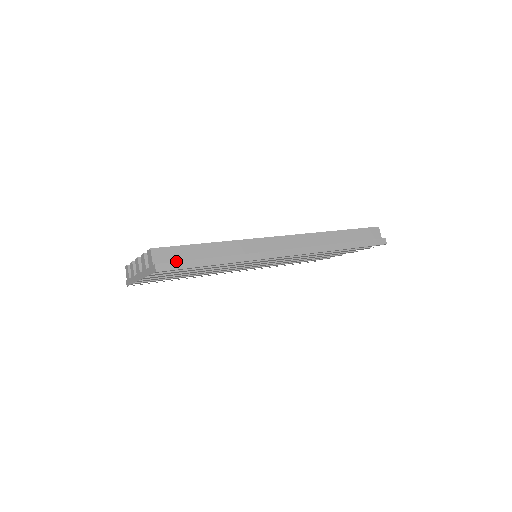
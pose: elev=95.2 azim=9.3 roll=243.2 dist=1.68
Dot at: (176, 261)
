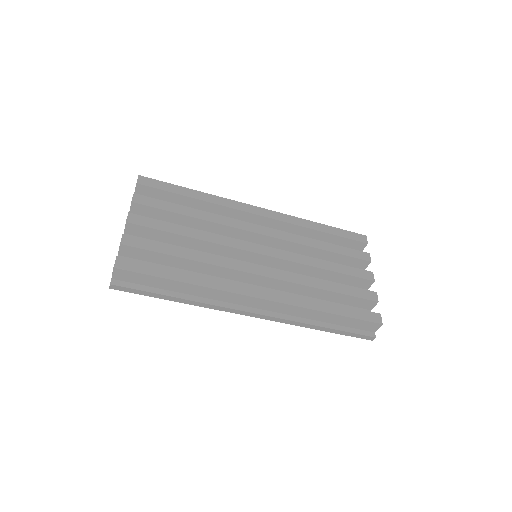
Dot at: (136, 283)
